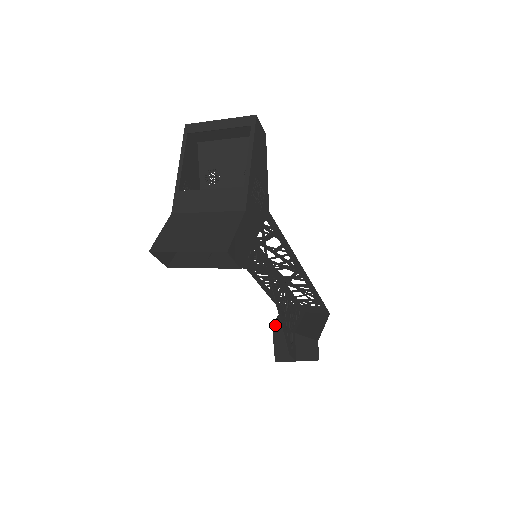
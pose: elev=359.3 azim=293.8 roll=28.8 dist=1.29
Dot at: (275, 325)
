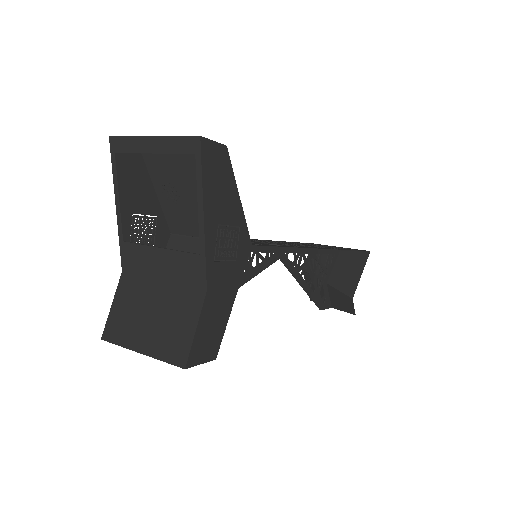
Dot at: occluded
